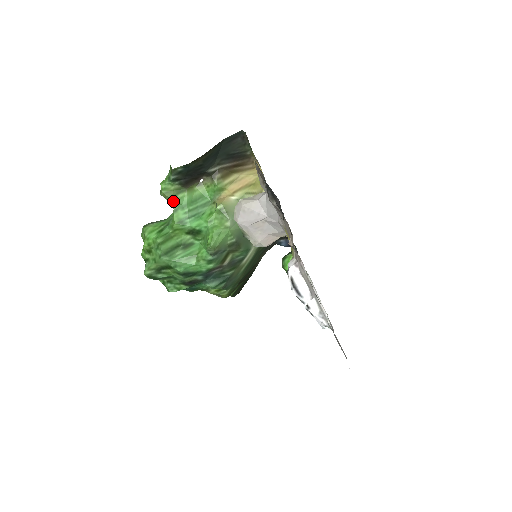
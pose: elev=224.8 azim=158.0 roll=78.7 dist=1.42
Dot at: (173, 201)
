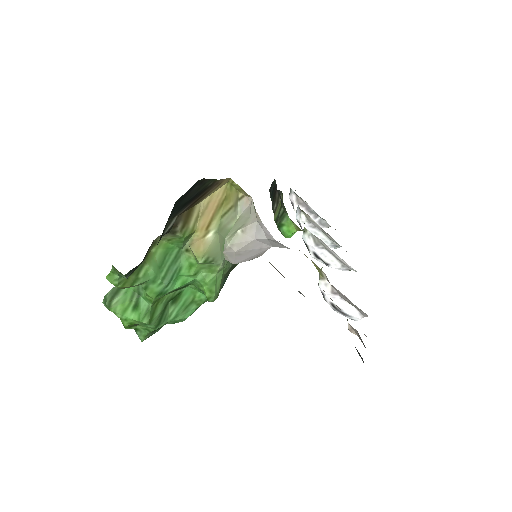
Dot at: (137, 285)
